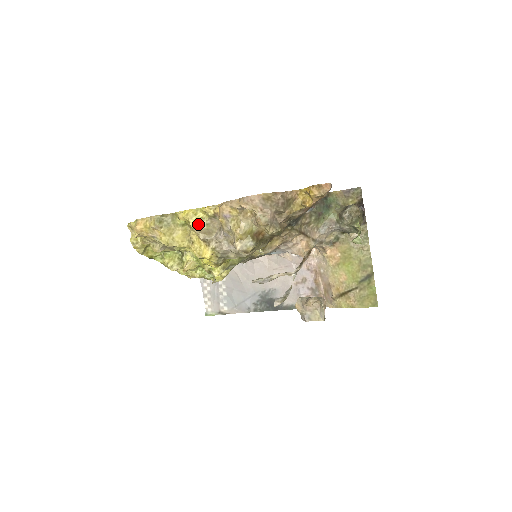
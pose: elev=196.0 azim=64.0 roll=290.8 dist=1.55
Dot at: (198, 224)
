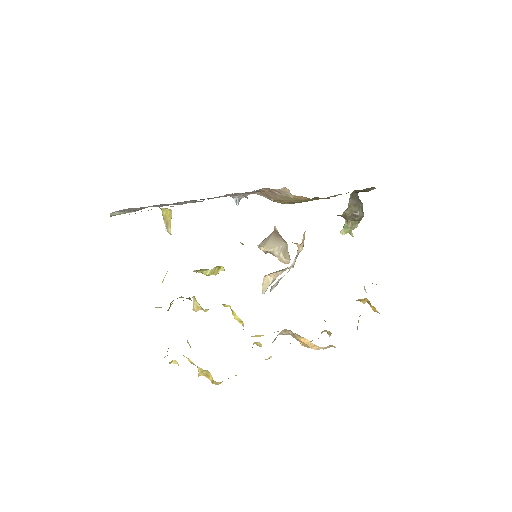
Dot at: occluded
